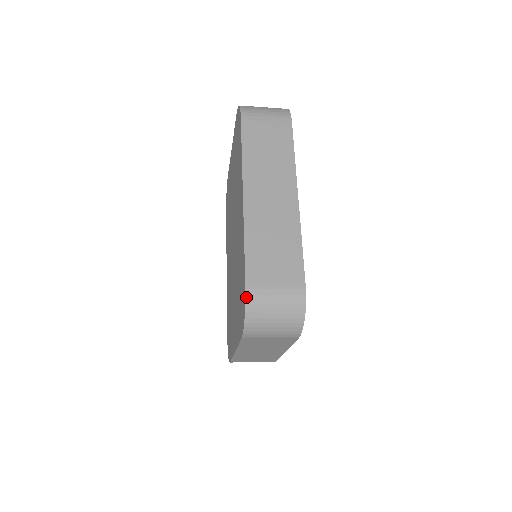
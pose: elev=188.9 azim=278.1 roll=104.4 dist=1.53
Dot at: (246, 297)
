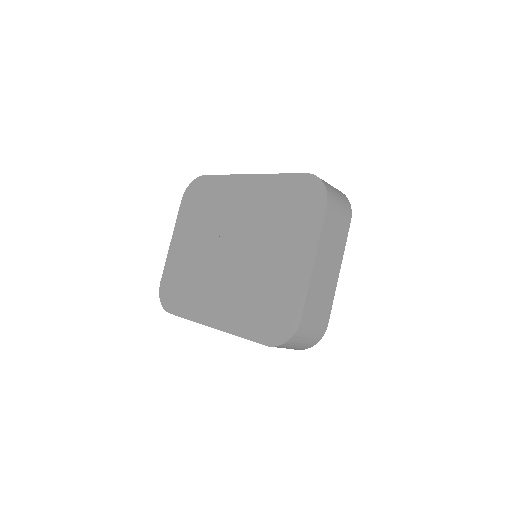
Dot at: (314, 175)
